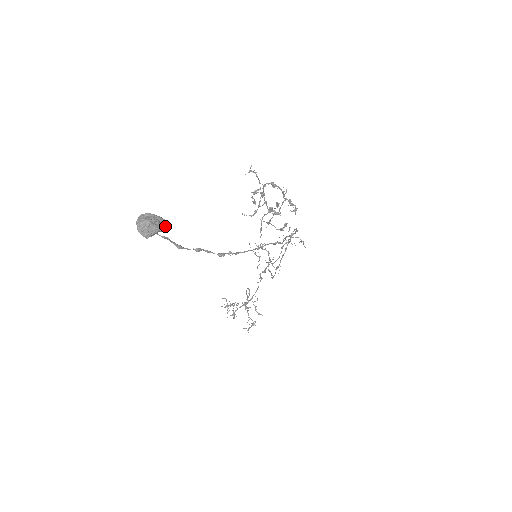
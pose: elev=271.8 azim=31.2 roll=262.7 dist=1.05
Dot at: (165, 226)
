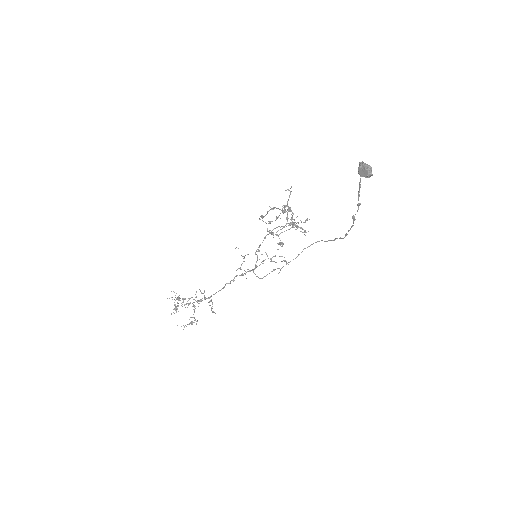
Dot at: occluded
